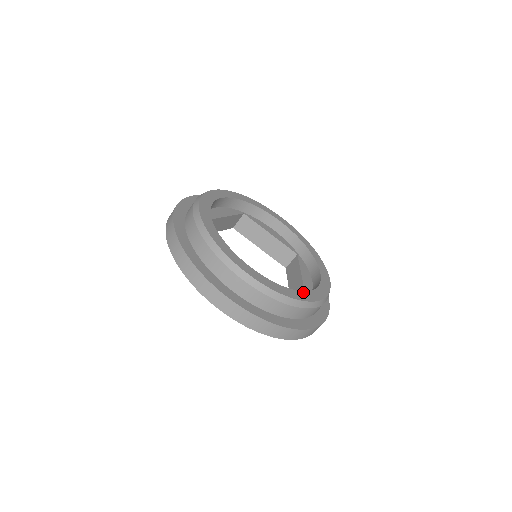
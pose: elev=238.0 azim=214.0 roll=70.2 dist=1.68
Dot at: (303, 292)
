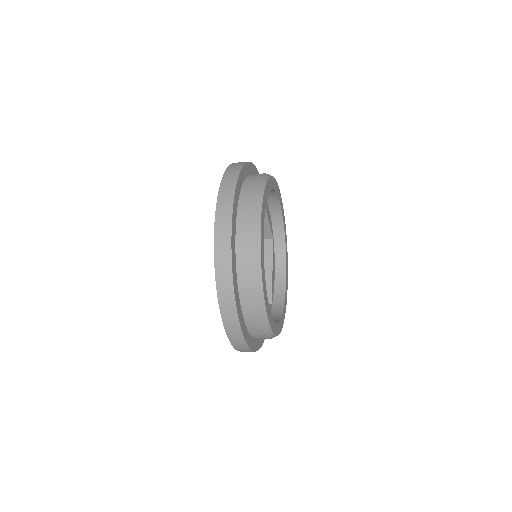
Dot at: (281, 319)
